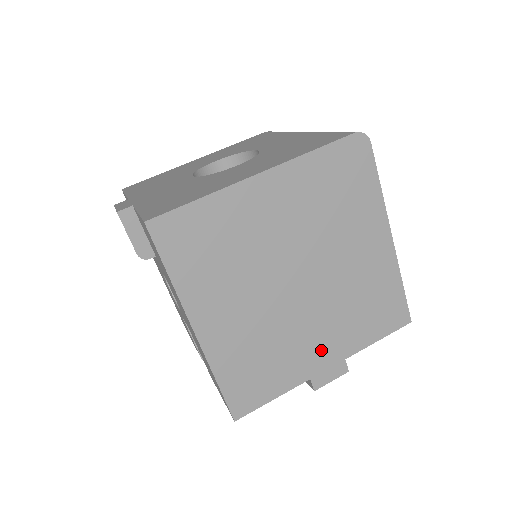
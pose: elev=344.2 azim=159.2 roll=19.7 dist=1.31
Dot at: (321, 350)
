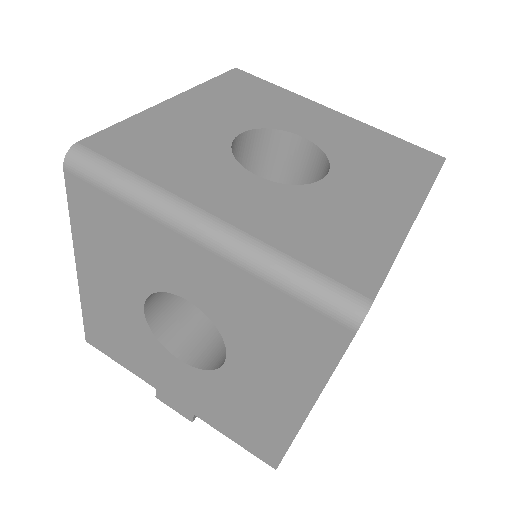
Dot at: occluded
